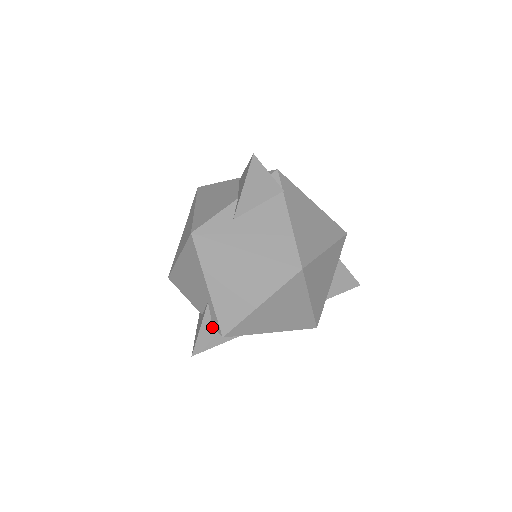
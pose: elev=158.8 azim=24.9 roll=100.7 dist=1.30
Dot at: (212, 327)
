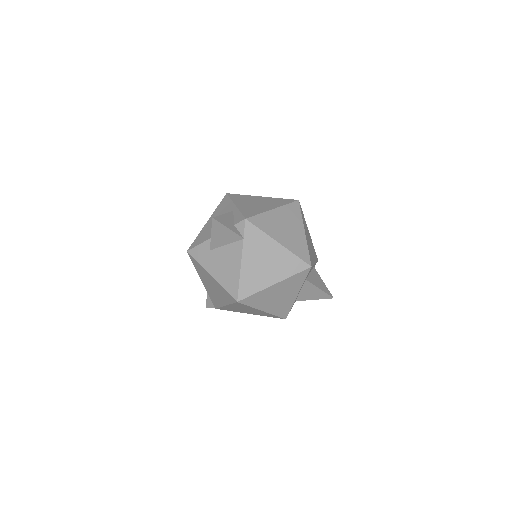
Dot at: occluded
